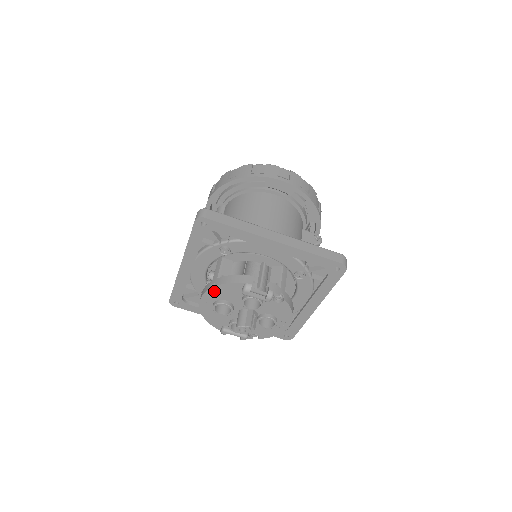
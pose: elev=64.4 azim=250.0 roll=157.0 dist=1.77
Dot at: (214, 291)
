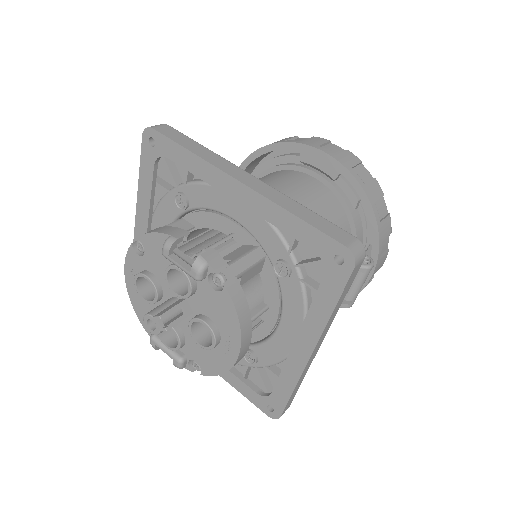
Dot at: (140, 252)
